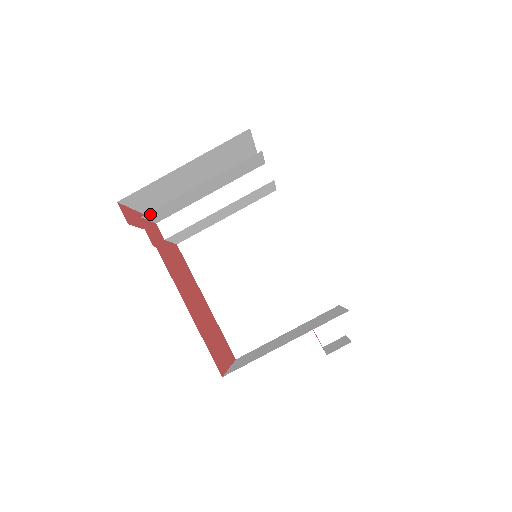
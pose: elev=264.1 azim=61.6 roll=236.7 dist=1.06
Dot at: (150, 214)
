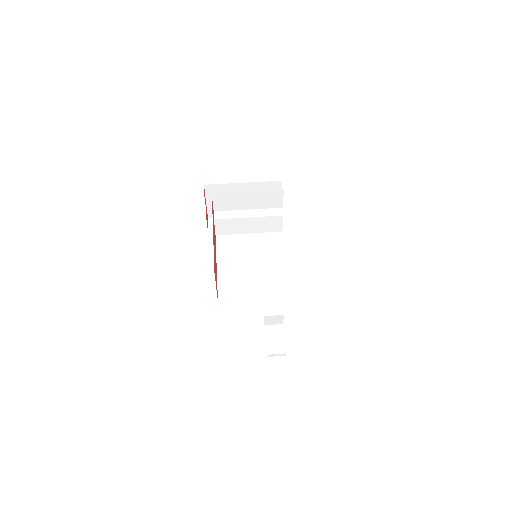
Dot at: (216, 196)
